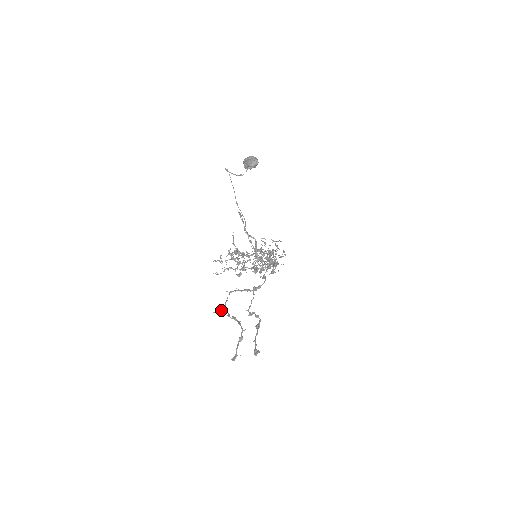
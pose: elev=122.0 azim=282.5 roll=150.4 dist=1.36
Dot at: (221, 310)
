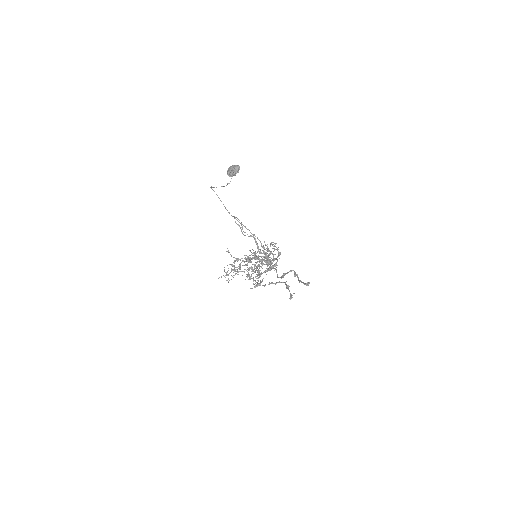
Dot at: occluded
